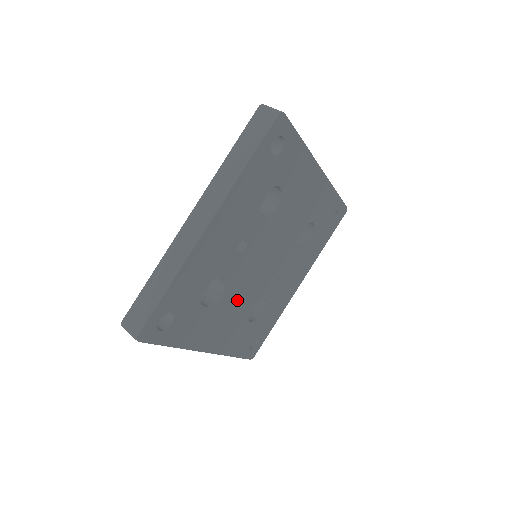
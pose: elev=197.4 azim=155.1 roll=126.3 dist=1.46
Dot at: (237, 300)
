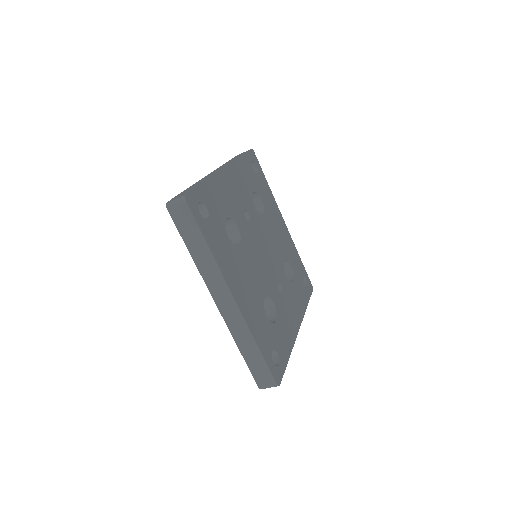
Dot at: (251, 269)
